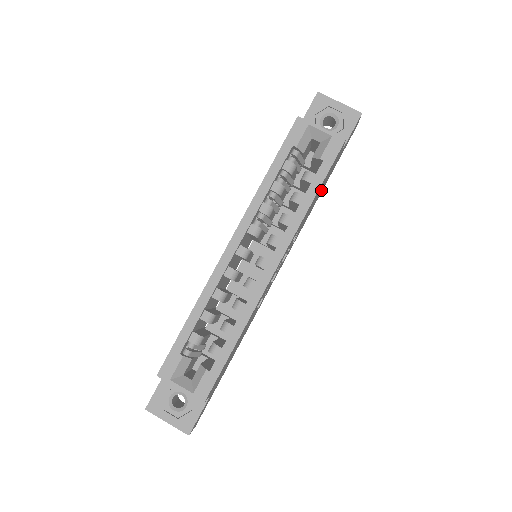
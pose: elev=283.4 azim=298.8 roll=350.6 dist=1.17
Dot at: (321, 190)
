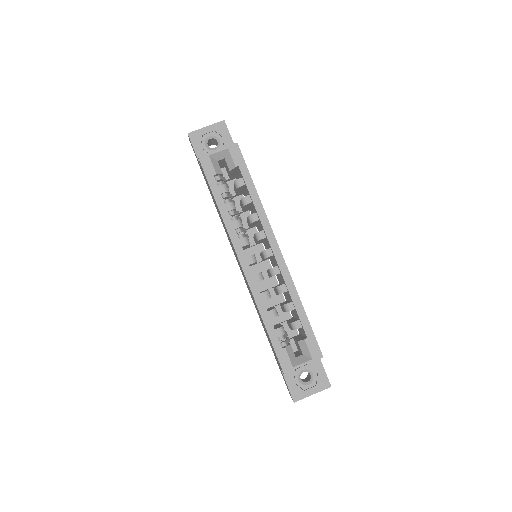
Dot at: occluded
